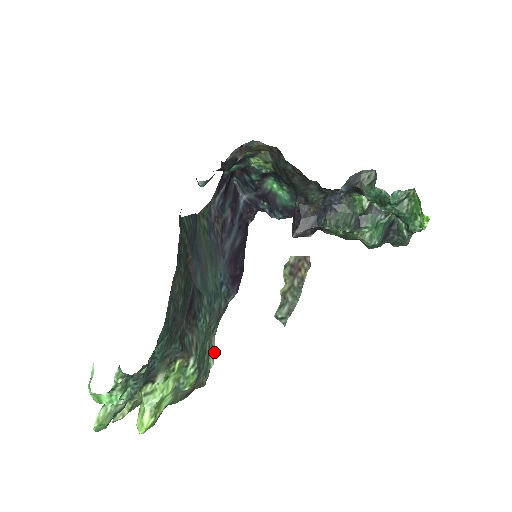
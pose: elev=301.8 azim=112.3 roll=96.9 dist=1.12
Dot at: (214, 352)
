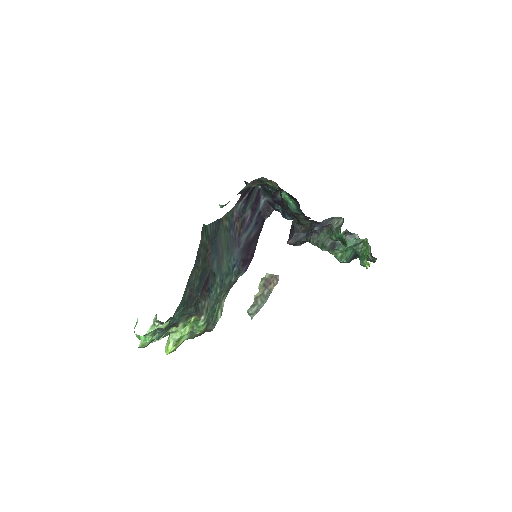
Dot at: (222, 310)
